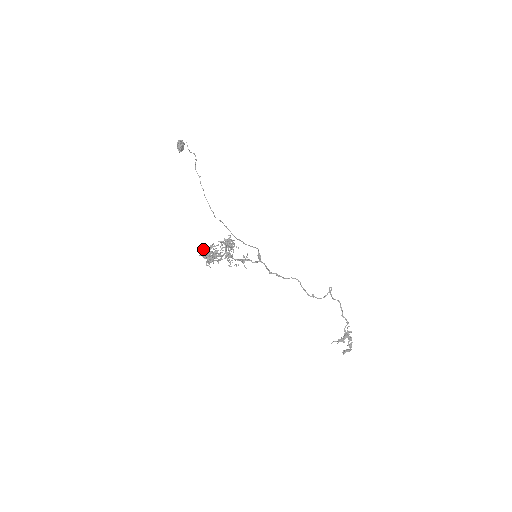
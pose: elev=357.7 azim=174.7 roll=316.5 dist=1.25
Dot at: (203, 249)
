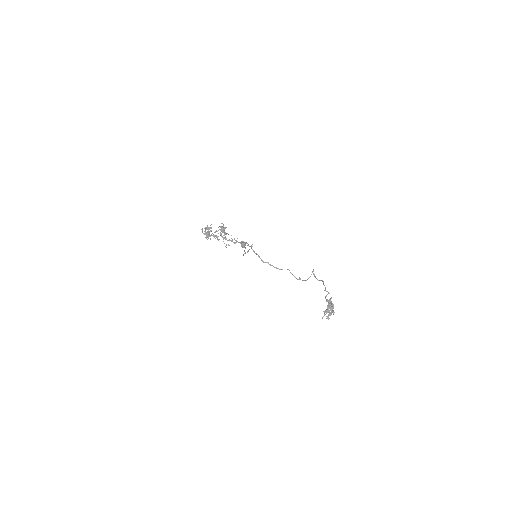
Dot at: occluded
